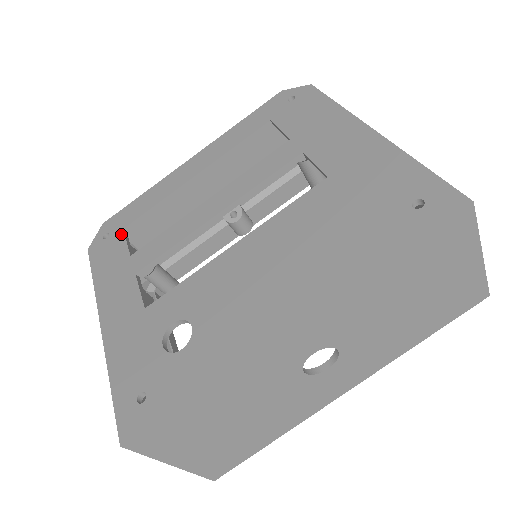
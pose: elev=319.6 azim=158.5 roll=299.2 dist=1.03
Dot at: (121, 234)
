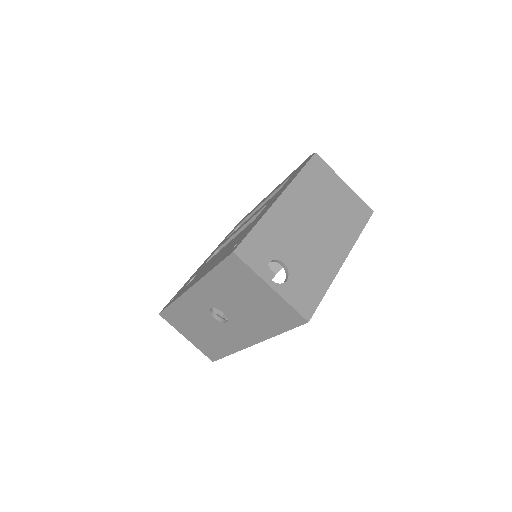
Dot at: (236, 227)
